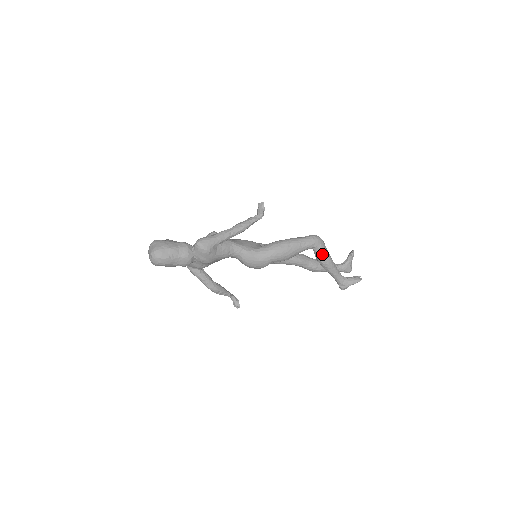
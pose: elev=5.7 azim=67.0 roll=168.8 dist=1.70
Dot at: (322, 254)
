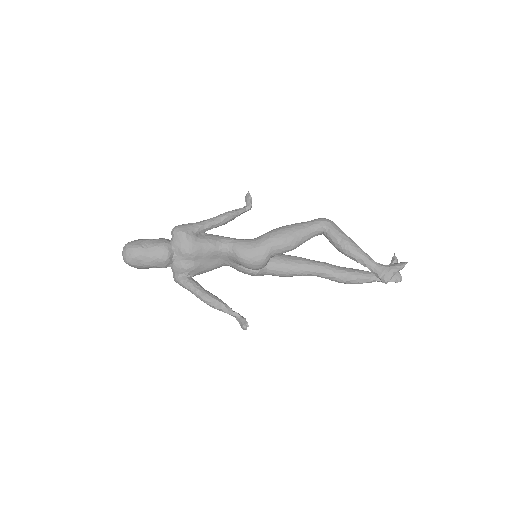
Dot at: (336, 233)
